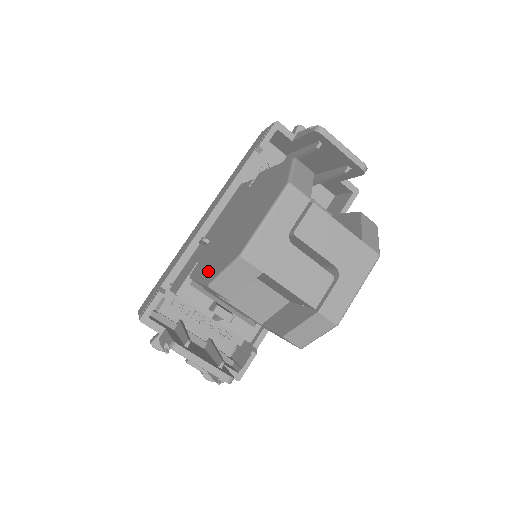
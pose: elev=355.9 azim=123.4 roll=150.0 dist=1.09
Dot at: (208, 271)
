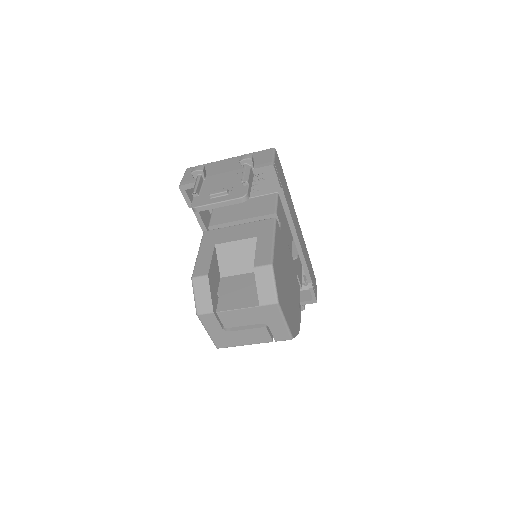
Dot at: occluded
